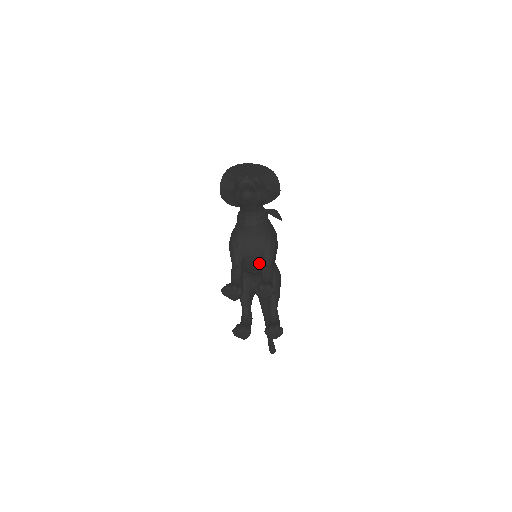
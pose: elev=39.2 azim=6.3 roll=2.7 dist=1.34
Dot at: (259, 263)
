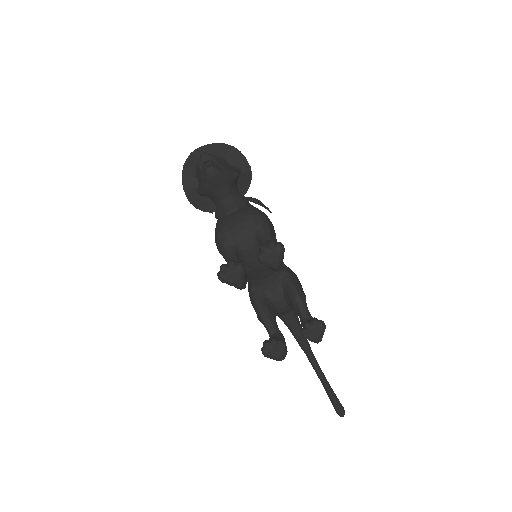
Dot at: (258, 248)
